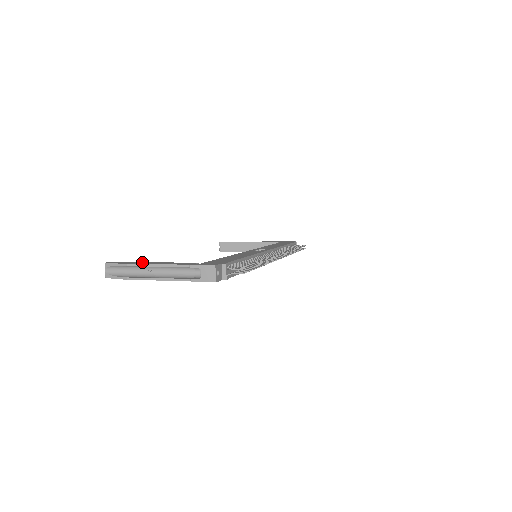
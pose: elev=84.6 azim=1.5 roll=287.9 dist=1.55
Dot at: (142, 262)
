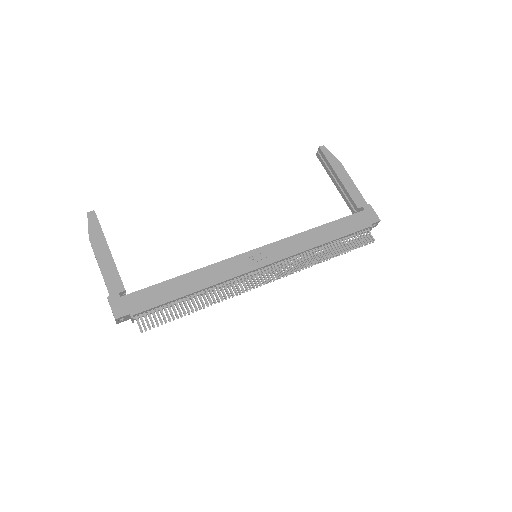
Dot at: (104, 241)
